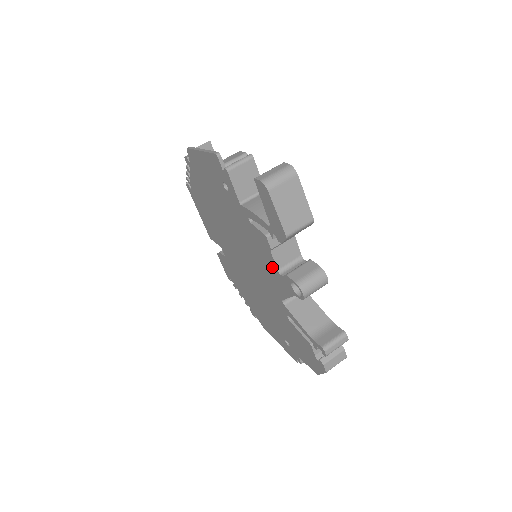
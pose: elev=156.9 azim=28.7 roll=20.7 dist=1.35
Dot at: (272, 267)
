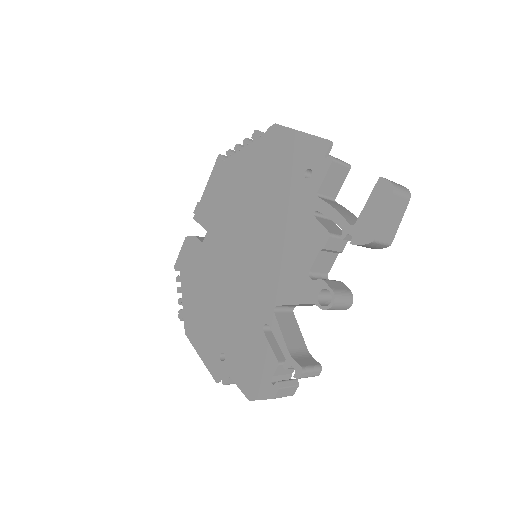
Dot at: (301, 267)
